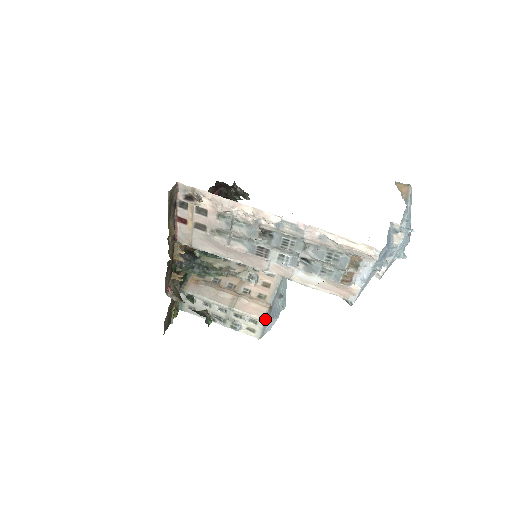
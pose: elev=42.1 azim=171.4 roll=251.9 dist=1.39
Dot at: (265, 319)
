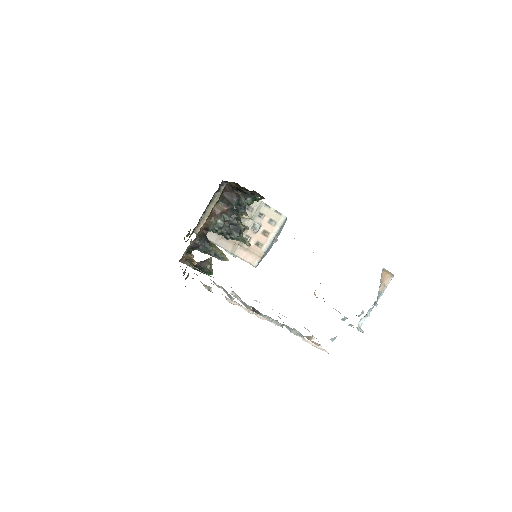
Dot at: (256, 266)
